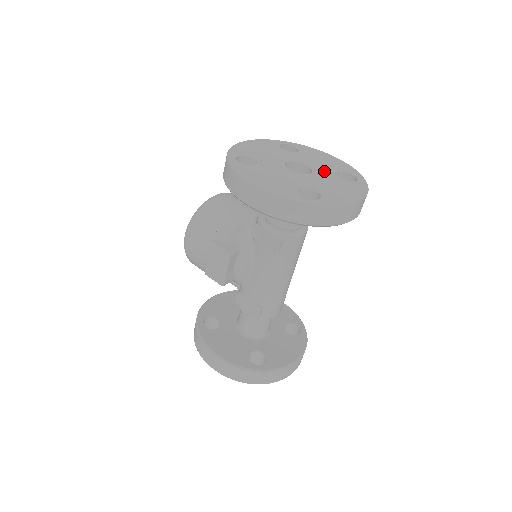
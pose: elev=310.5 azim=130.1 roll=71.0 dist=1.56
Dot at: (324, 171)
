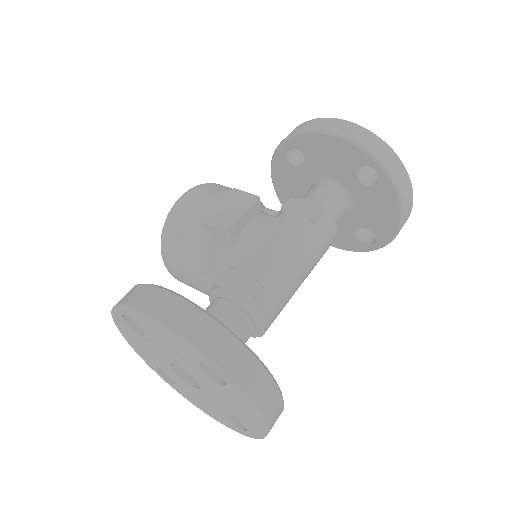
Dot at: occluded
